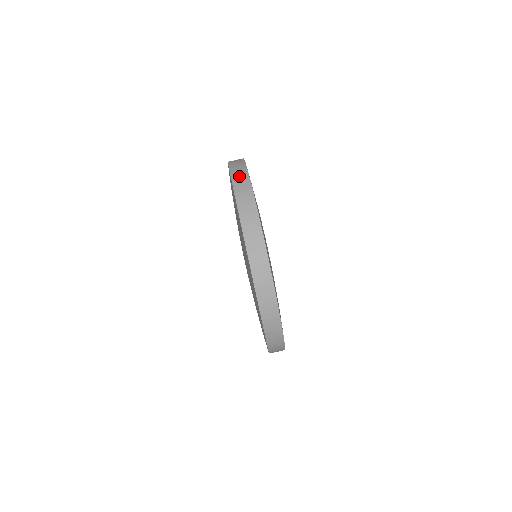
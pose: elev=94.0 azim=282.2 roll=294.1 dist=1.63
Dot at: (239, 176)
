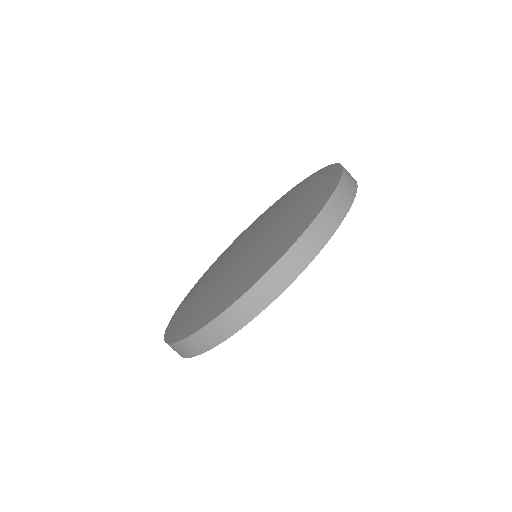
Dot at: (343, 196)
